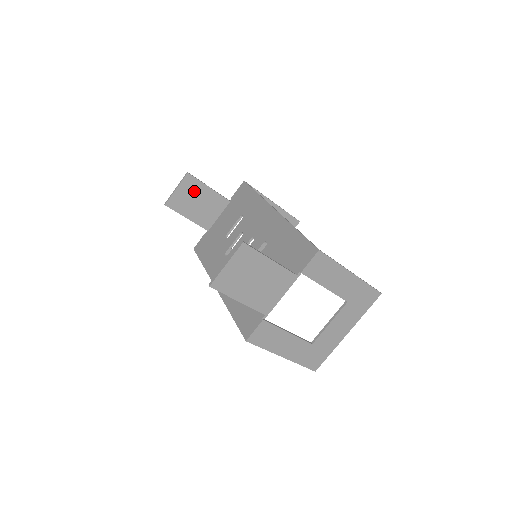
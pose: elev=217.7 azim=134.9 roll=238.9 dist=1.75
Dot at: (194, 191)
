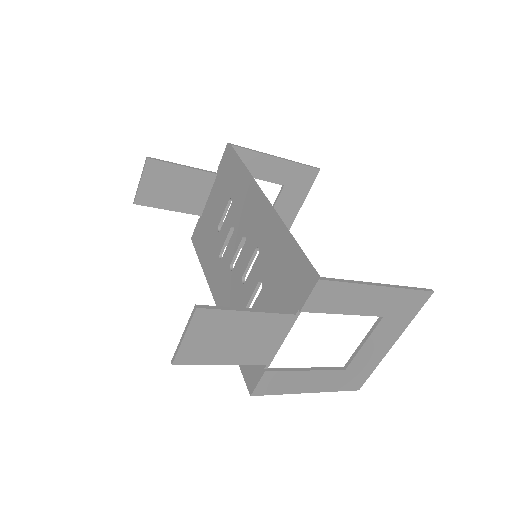
Dot at: (165, 177)
